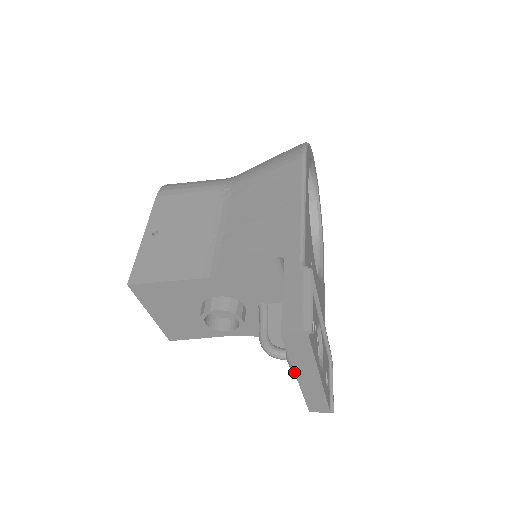
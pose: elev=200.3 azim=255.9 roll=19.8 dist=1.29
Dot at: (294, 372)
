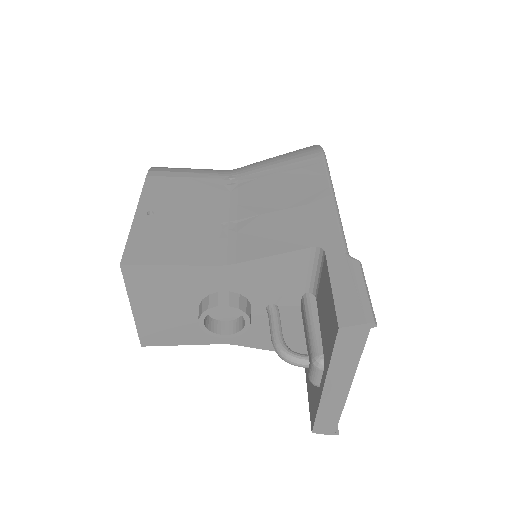
Dot at: (325, 379)
